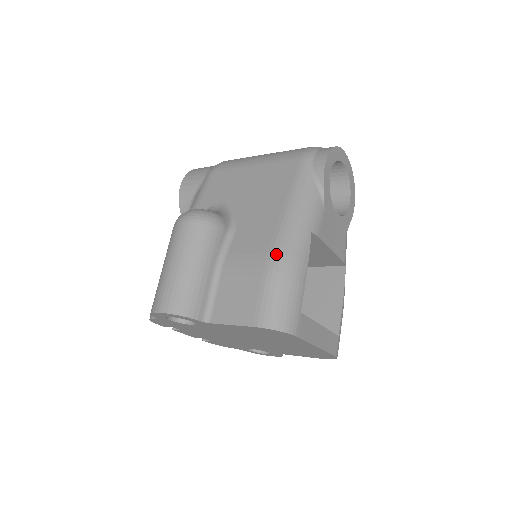
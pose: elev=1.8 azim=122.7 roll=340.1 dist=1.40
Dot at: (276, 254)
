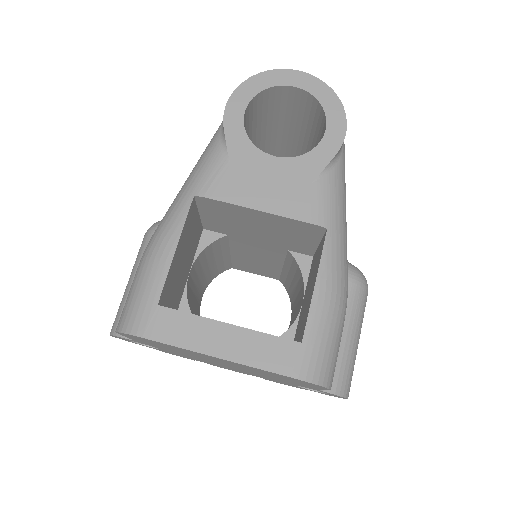
Dot at: occluded
